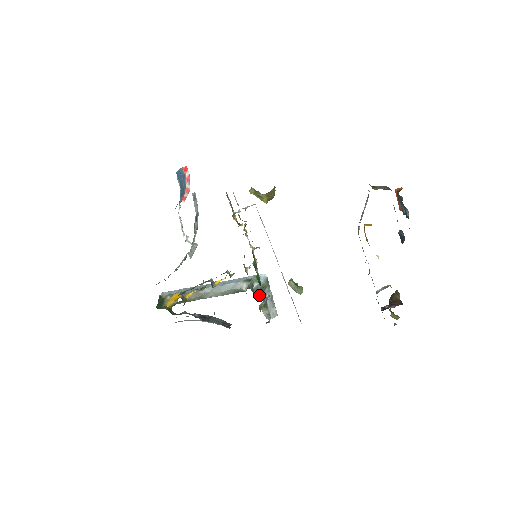
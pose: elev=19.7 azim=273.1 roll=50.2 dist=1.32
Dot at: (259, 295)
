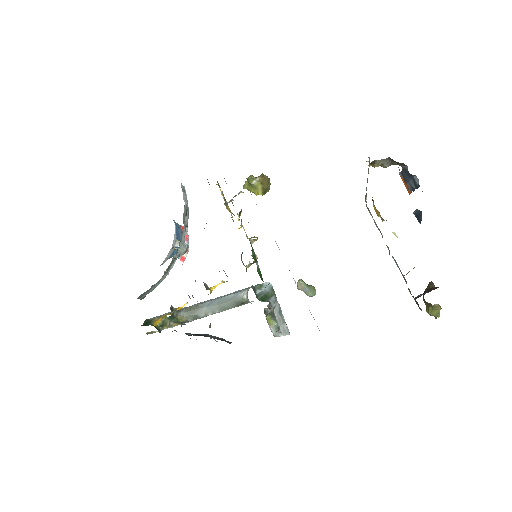
Dot at: (263, 301)
